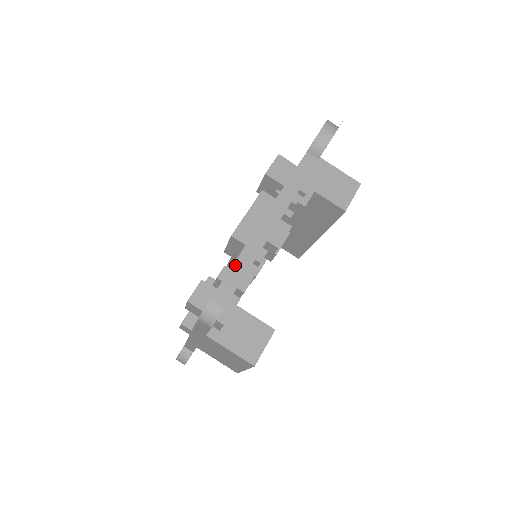
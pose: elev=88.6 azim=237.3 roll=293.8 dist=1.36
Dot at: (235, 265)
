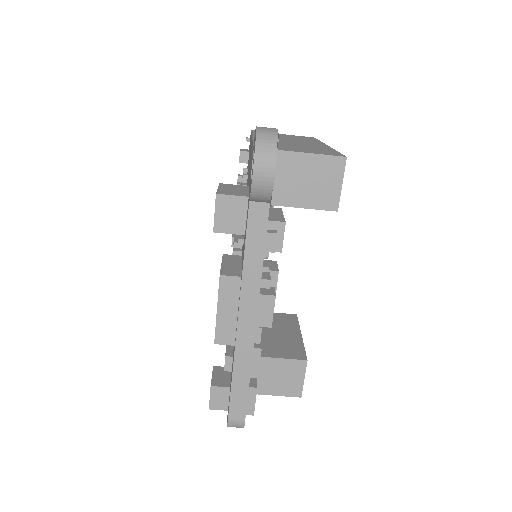
Dot at: (234, 381)
